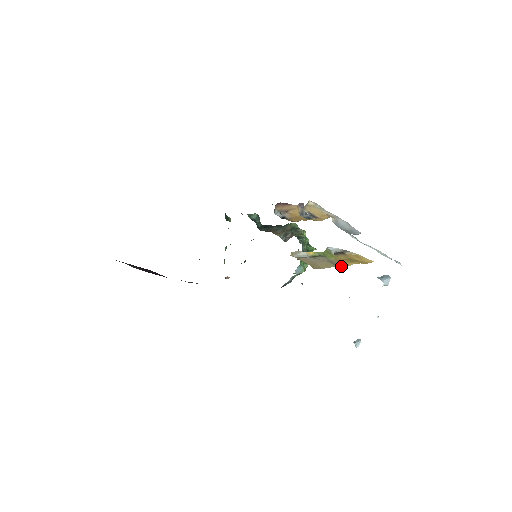
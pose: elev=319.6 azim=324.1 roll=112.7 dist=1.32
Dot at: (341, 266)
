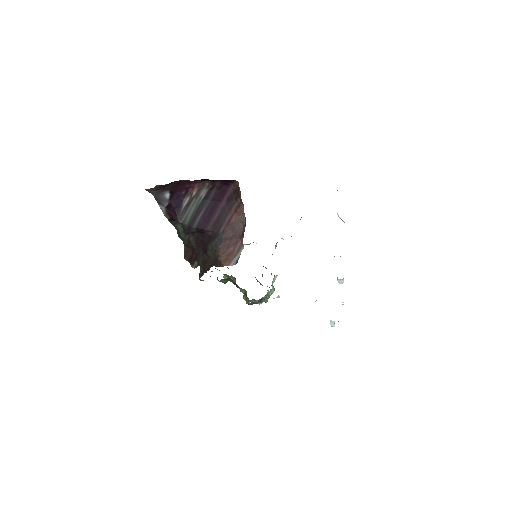
Dot at: occluded
